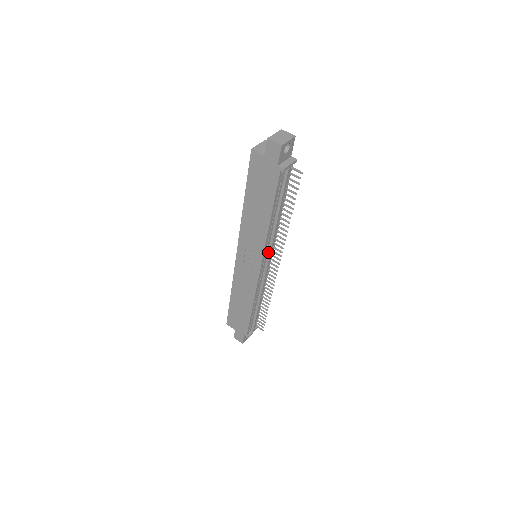
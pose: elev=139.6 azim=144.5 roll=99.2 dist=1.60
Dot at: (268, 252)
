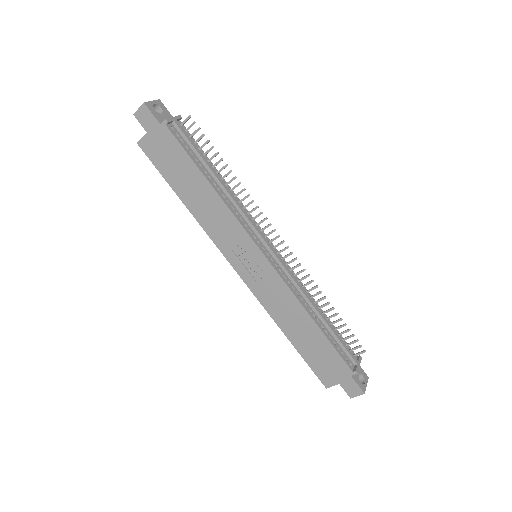
Dot at: (254, 231)
